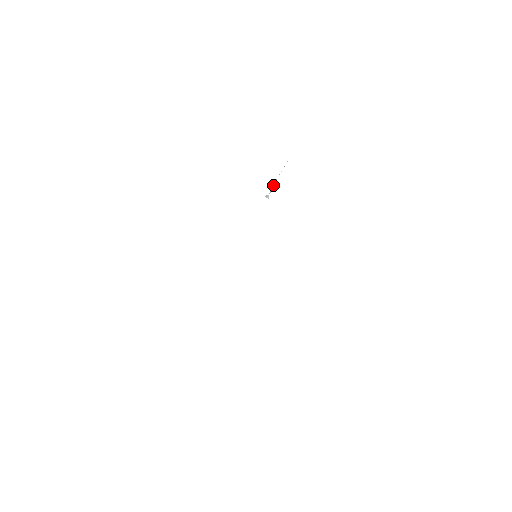
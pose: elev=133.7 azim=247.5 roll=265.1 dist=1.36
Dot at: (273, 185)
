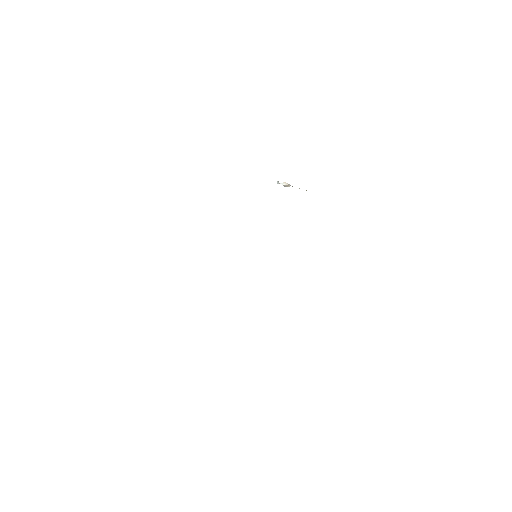
Dot at: (286, 183)
